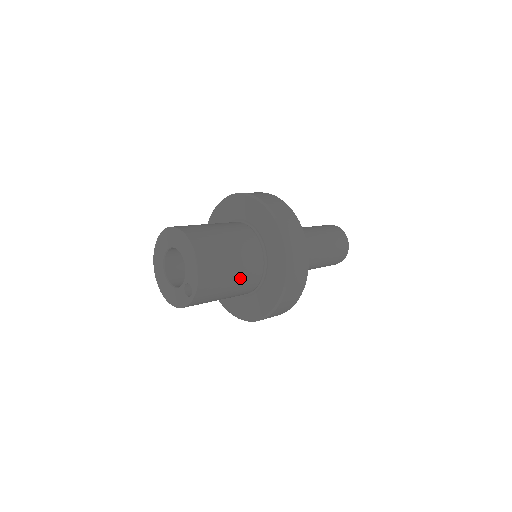
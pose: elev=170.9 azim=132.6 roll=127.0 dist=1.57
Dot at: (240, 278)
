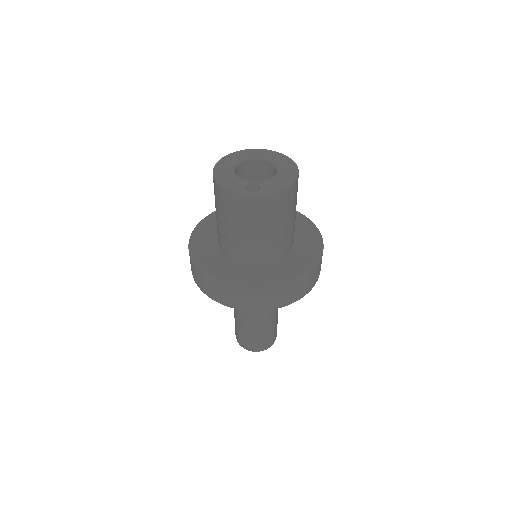
Dot at: (266, 239)
